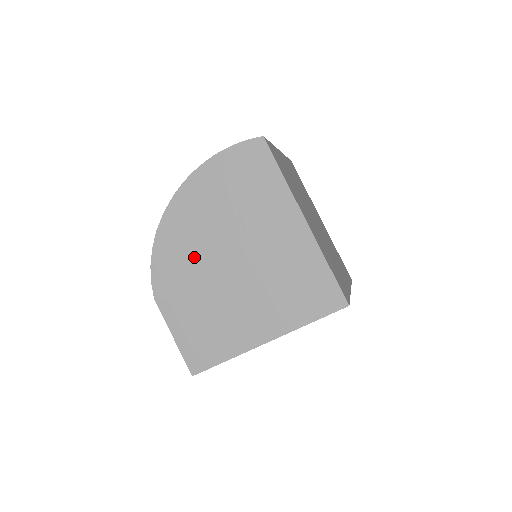
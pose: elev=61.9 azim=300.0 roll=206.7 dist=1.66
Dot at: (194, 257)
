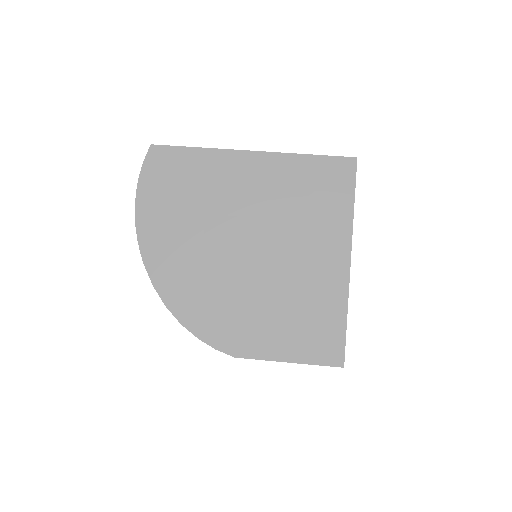
Dot at: (219, 283)
